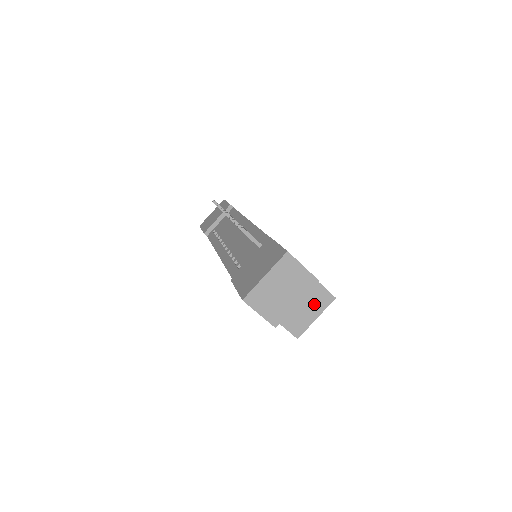
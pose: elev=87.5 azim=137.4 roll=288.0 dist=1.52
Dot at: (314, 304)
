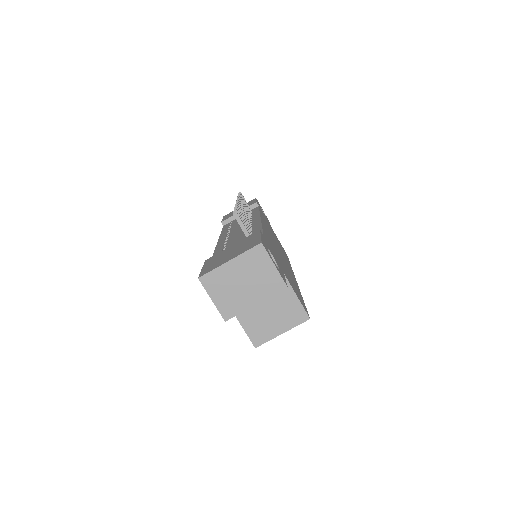
Dot at: (284, 317)
